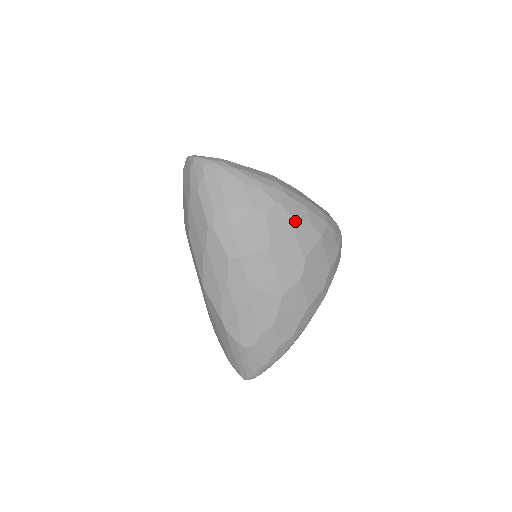
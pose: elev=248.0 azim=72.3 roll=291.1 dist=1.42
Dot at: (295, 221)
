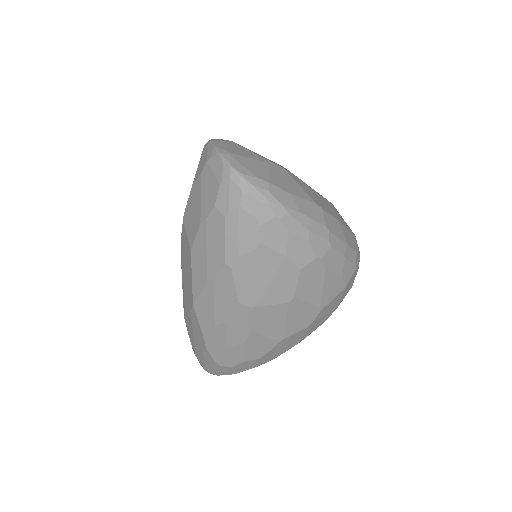
Dot at: (328, 275)
